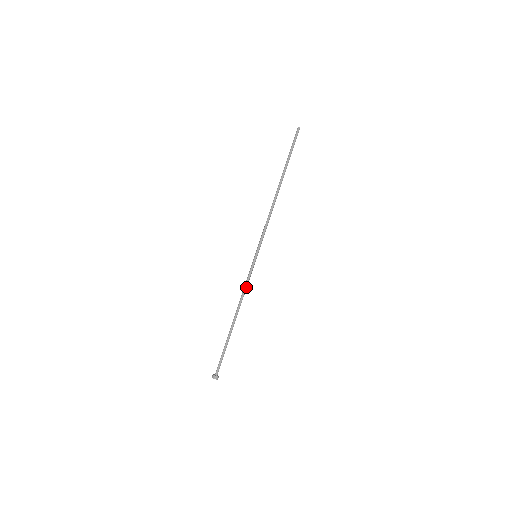
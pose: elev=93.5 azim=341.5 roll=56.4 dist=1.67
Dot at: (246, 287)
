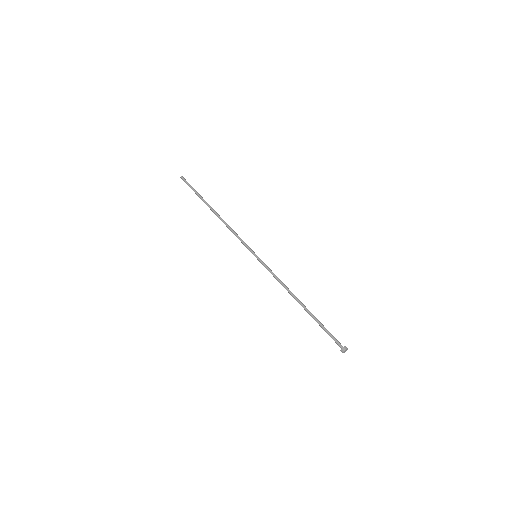
Dot at: (277, 277)
